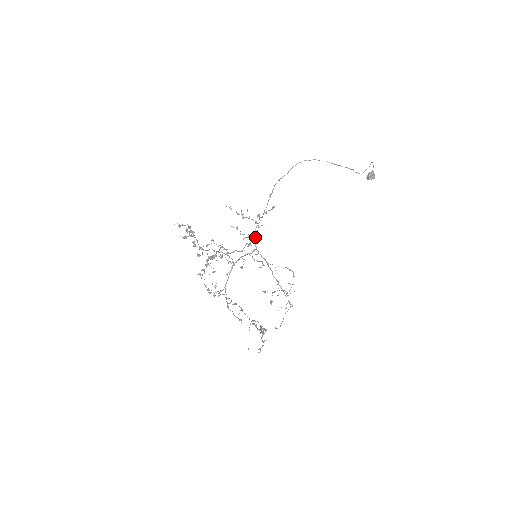
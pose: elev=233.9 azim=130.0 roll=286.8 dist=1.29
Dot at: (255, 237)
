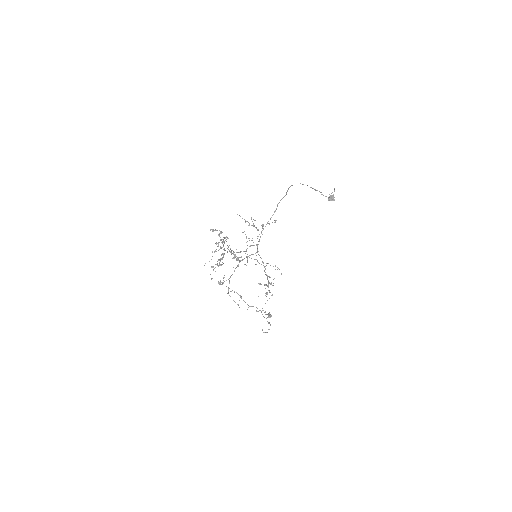
Dot at: occluded
